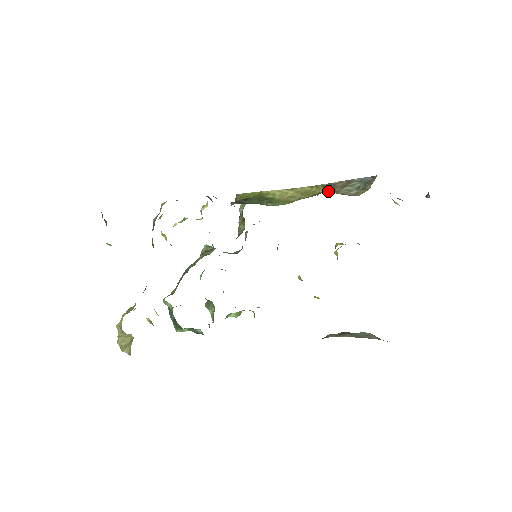
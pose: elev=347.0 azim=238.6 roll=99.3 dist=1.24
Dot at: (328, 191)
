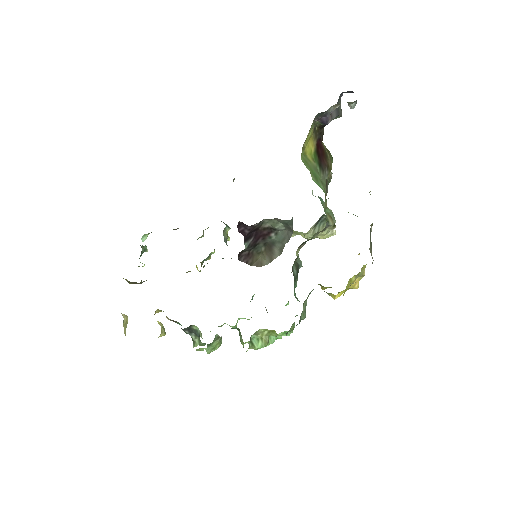
Dot at: occluded
